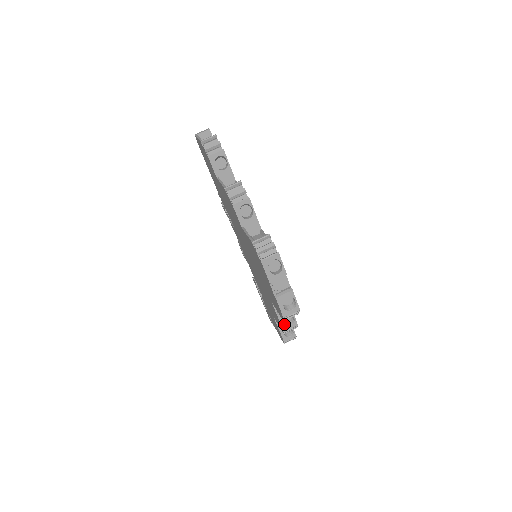
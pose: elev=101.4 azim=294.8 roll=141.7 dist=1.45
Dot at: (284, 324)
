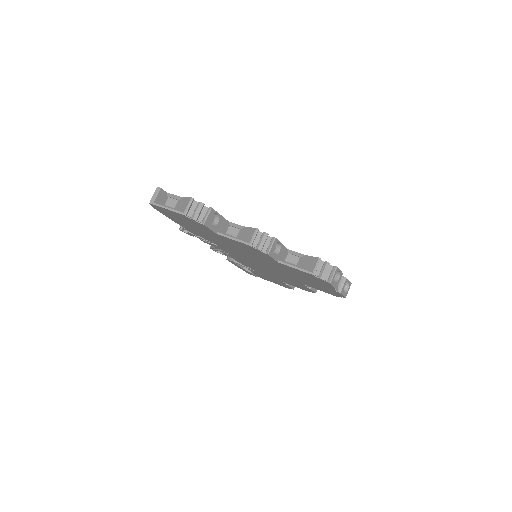
Dot at: (315, 289)
